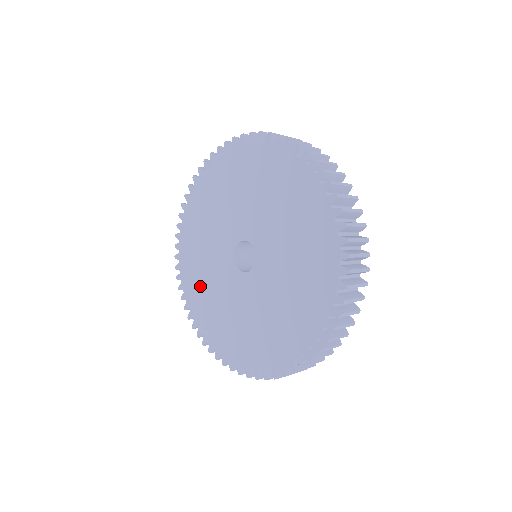
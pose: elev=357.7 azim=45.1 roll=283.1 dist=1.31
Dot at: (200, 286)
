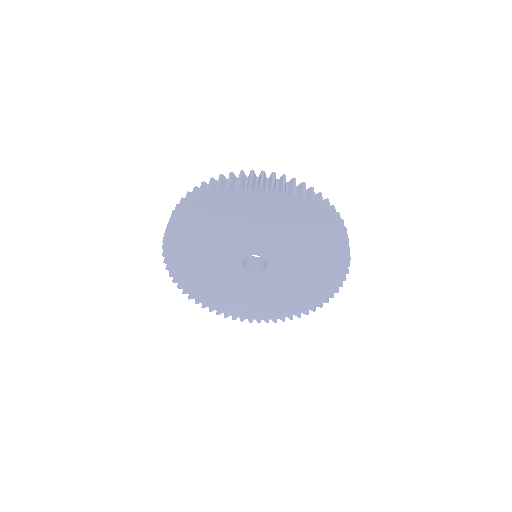
Dot at: (195, 249)
